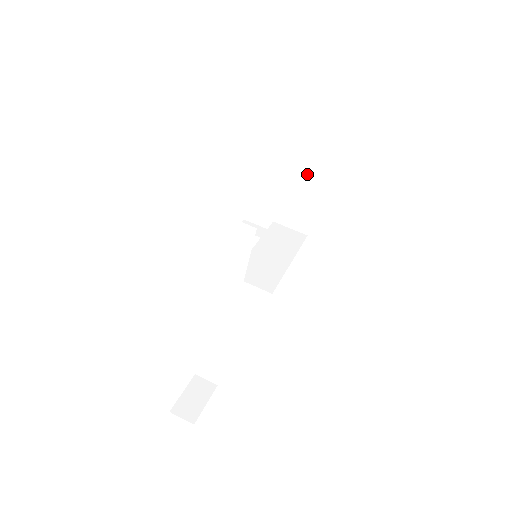
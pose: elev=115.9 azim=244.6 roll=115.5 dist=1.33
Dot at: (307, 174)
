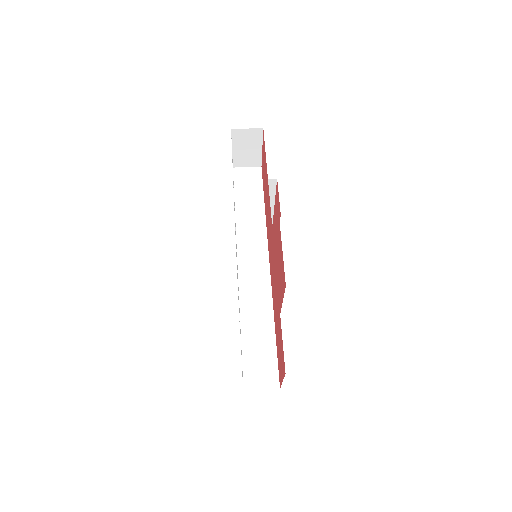
Dot at: occluded
